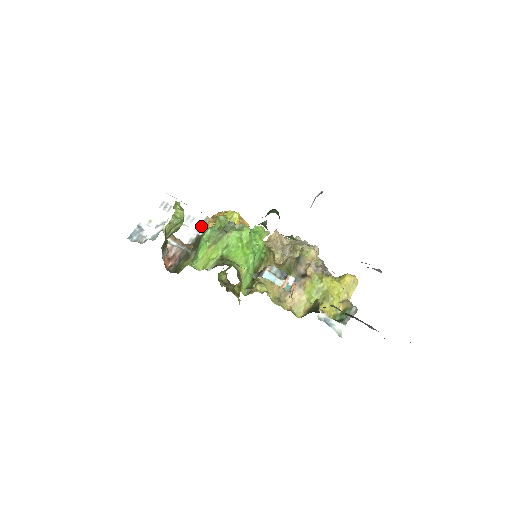
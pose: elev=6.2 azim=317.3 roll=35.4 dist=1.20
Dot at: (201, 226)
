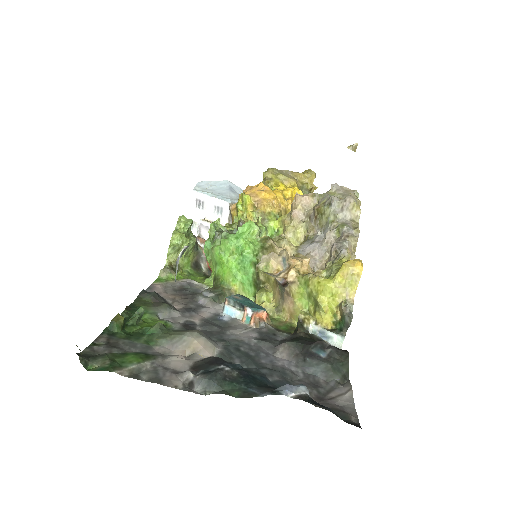
Dot at: (230, 215)
